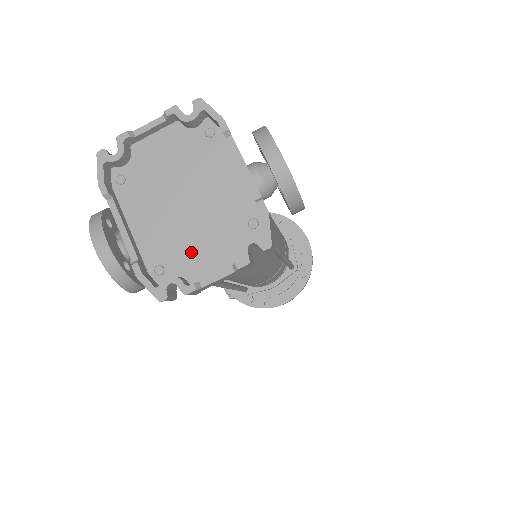
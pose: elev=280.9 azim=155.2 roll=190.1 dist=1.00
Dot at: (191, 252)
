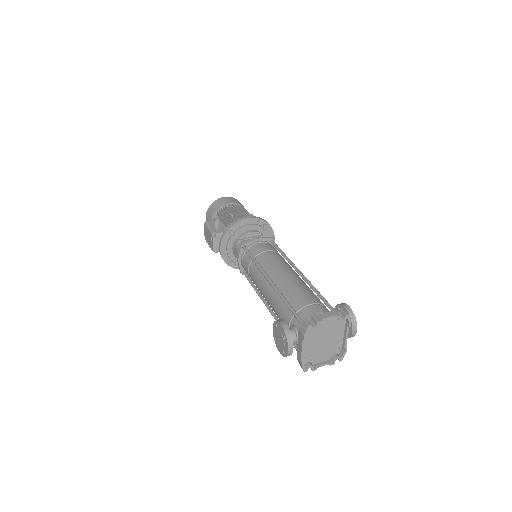
Dot at: (317, 355)
